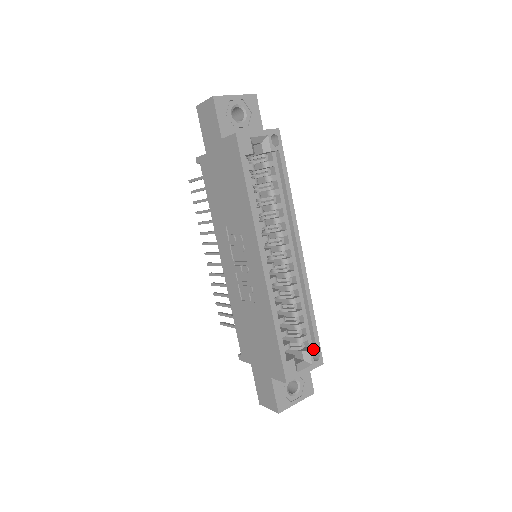
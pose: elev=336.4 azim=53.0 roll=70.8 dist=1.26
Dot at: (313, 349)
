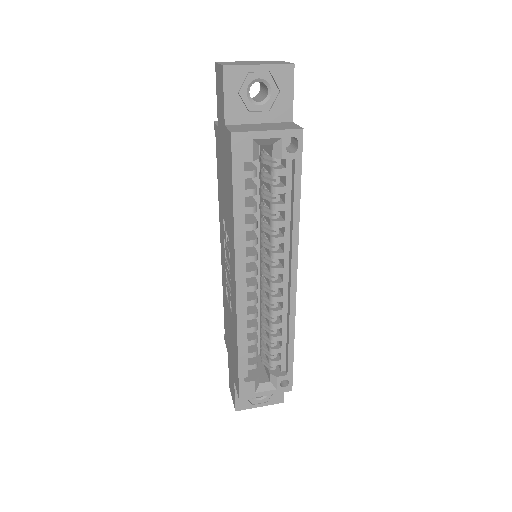
Dot at: (282, 376)
